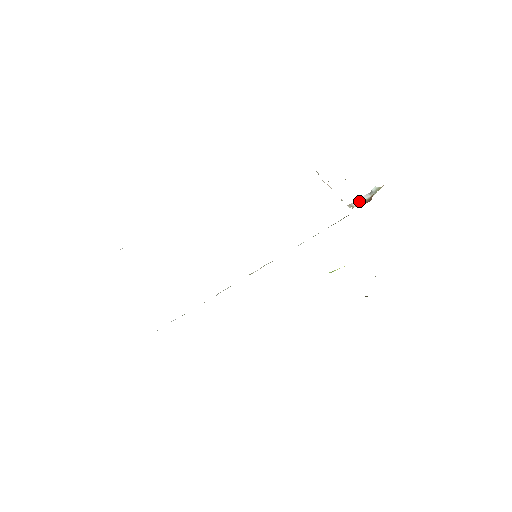
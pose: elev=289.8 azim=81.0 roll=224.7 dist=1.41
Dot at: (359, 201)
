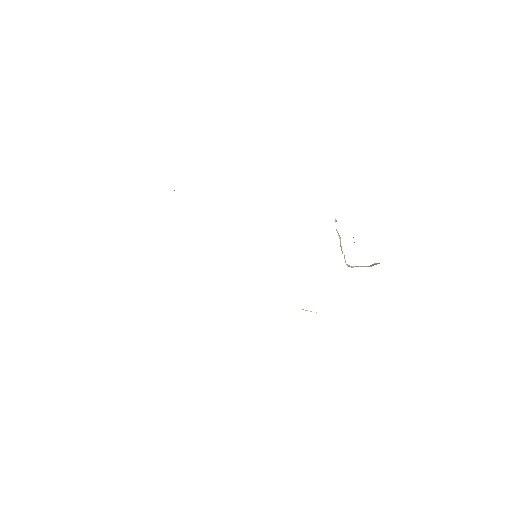
Dot at: (358, 266)
